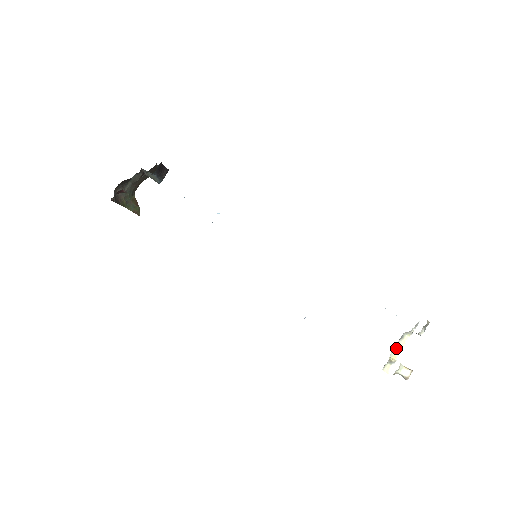
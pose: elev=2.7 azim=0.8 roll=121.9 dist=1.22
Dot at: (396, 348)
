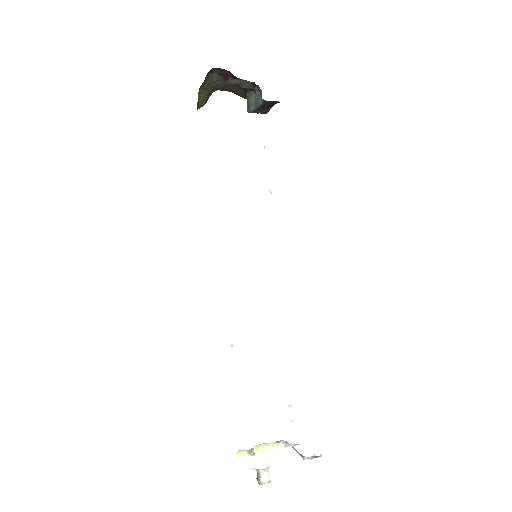
Dot at: (265, 445)
